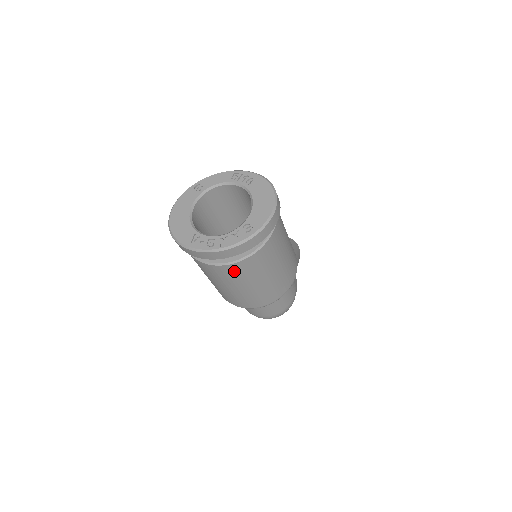
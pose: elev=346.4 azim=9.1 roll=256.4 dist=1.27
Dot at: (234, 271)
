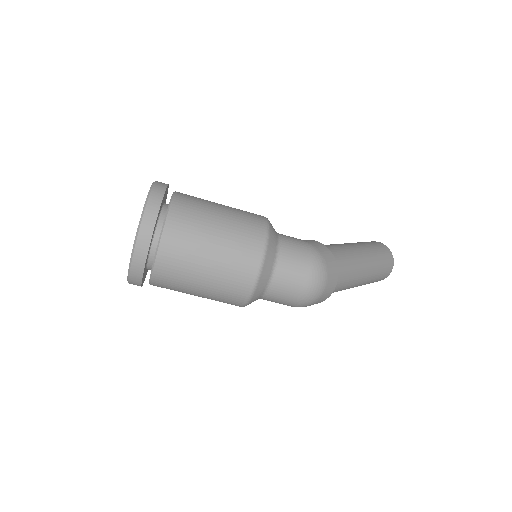
Dot at: (171, 257)
